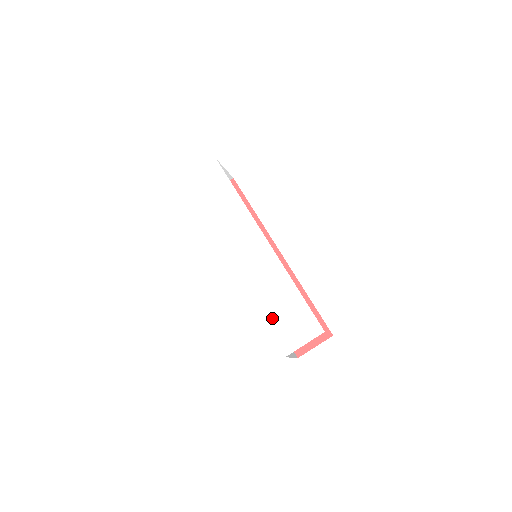
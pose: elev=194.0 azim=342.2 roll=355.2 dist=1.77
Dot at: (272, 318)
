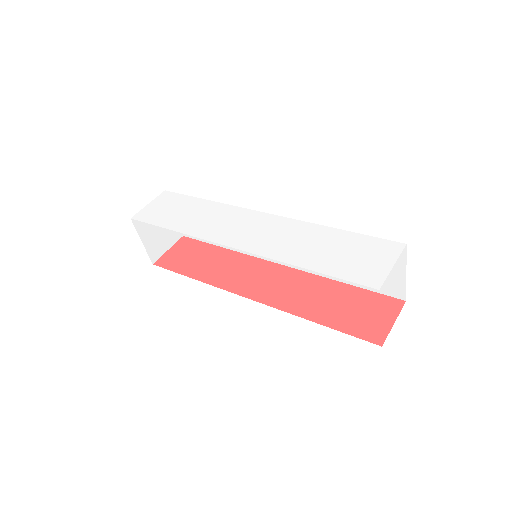
Dot at: (327, 265)
